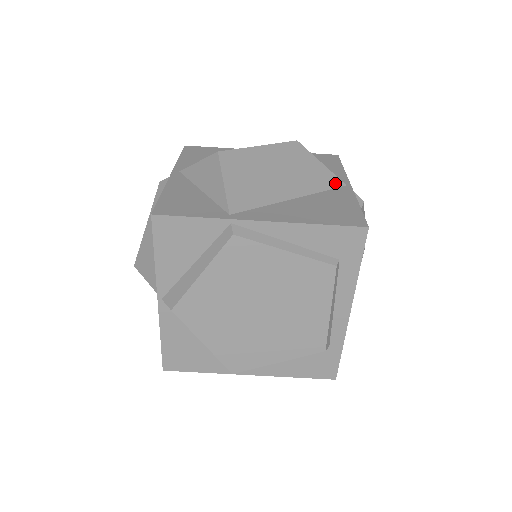
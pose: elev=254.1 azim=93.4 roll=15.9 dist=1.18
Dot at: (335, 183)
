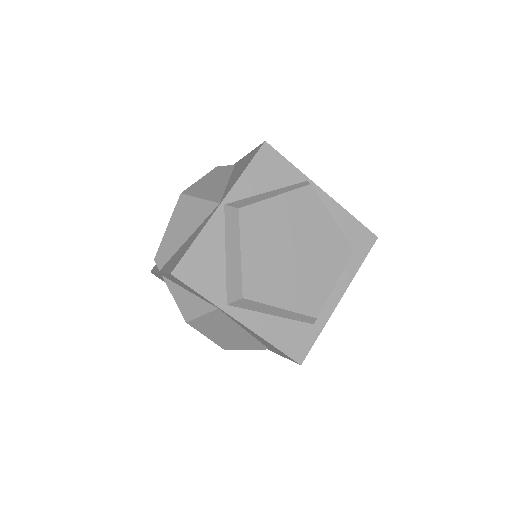
Dot at: occluded
